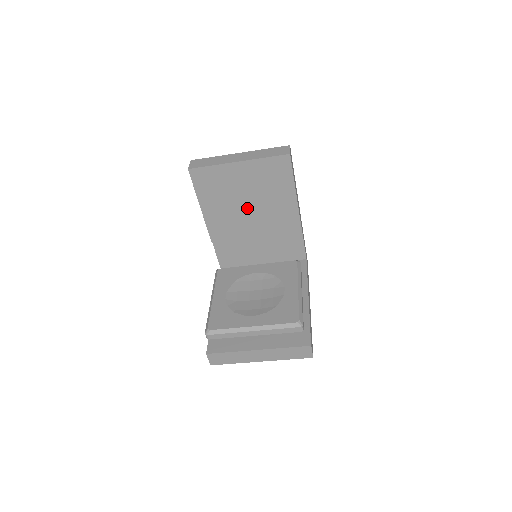
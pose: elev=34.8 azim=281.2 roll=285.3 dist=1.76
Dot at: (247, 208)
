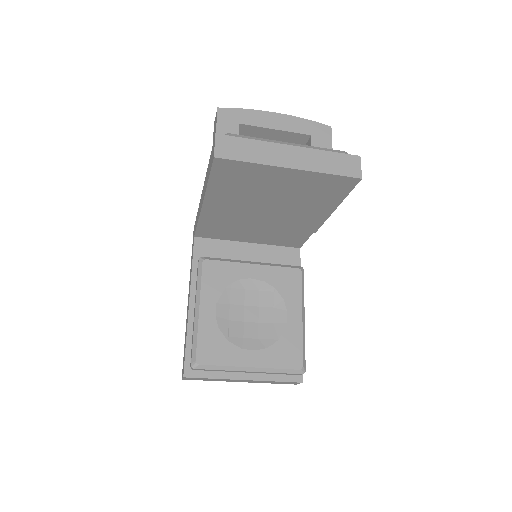
Dot at: (267, 205)
